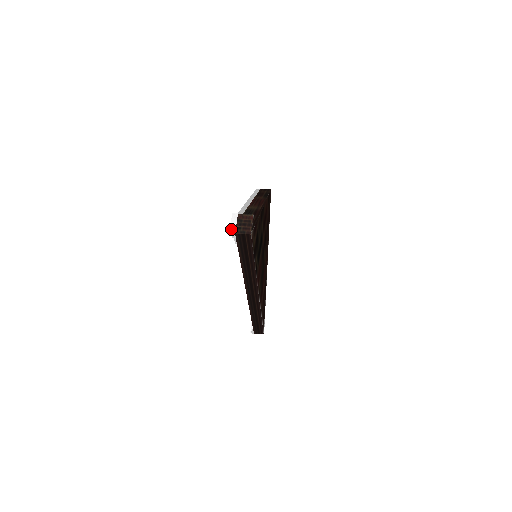
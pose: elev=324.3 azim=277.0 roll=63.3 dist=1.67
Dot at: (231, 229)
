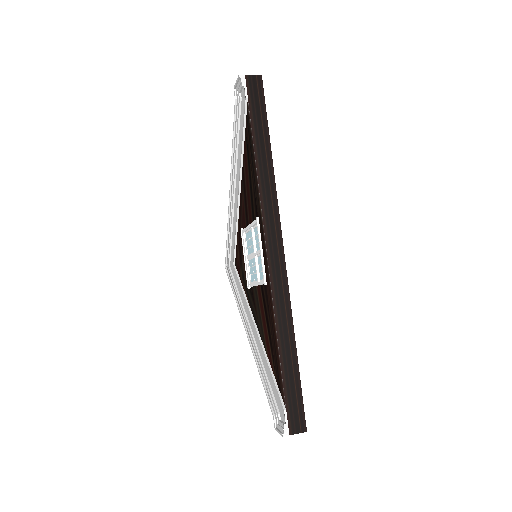
Dot at: (239, 77)
